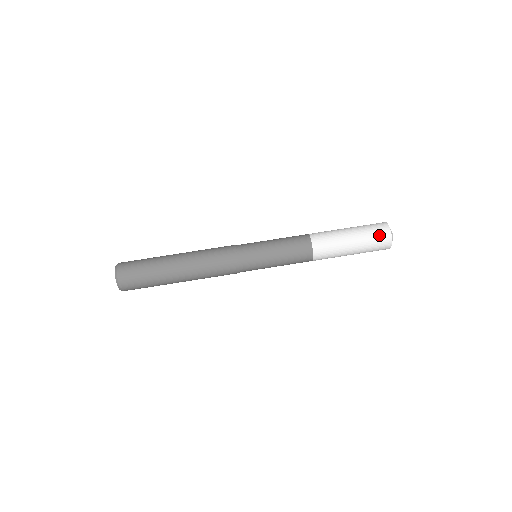
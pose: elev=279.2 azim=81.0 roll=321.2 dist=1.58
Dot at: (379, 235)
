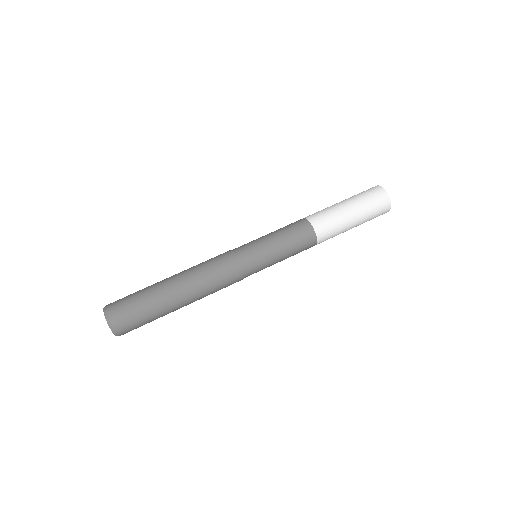
Dot at: (373, 194)
